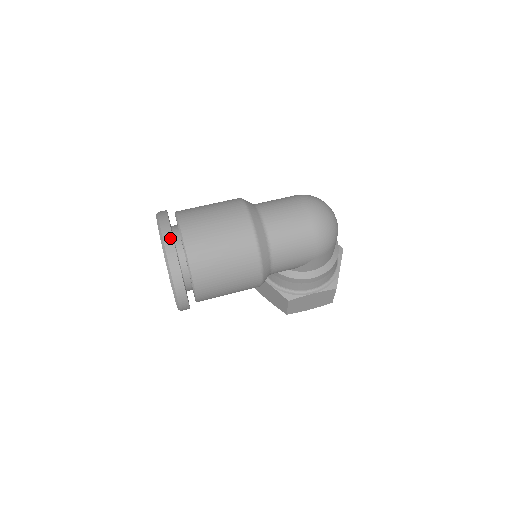
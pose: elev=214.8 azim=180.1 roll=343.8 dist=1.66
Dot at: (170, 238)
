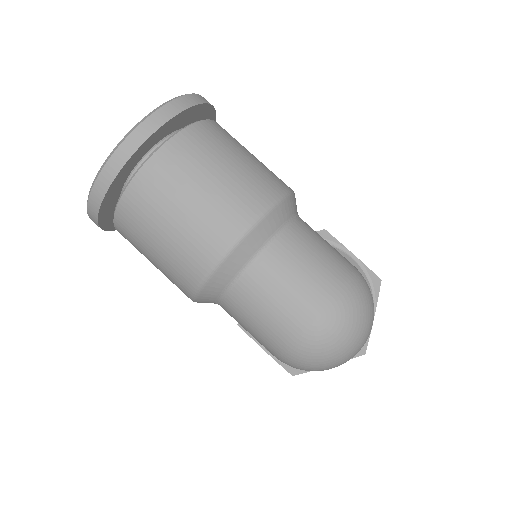
Dot at: (123, 159)
